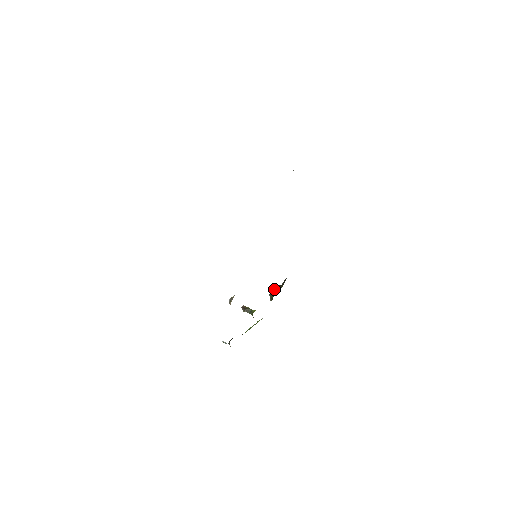
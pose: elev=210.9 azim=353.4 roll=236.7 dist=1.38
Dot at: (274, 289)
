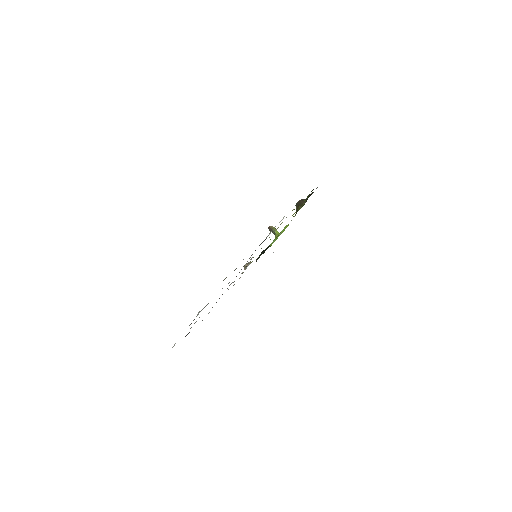
Dot at: (299, 202)
